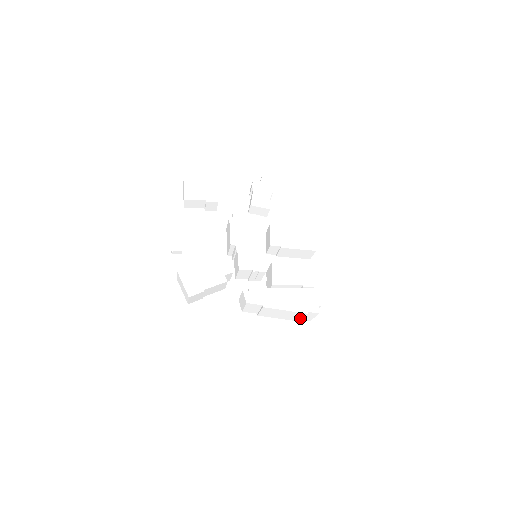
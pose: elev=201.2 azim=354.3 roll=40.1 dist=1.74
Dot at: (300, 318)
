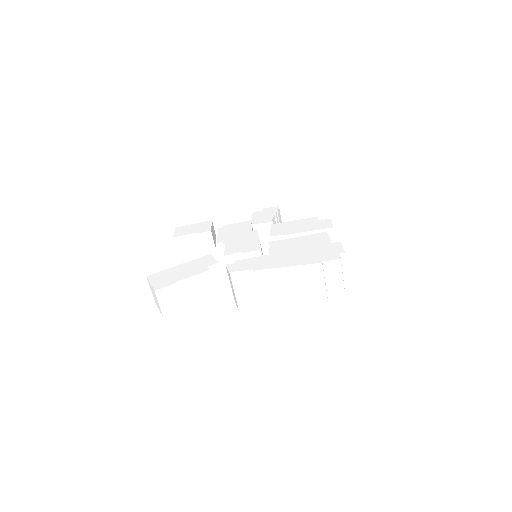
Dot at: (322, 289)
